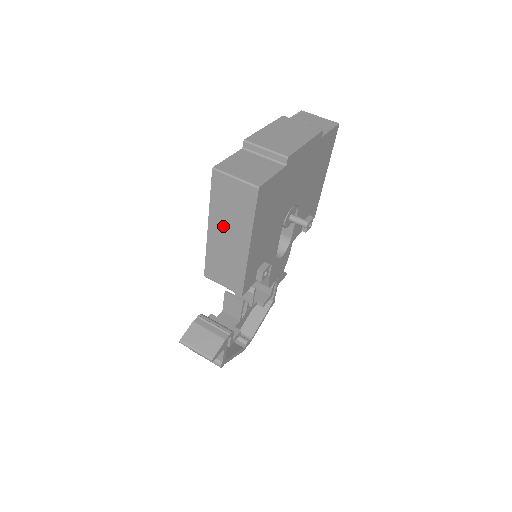
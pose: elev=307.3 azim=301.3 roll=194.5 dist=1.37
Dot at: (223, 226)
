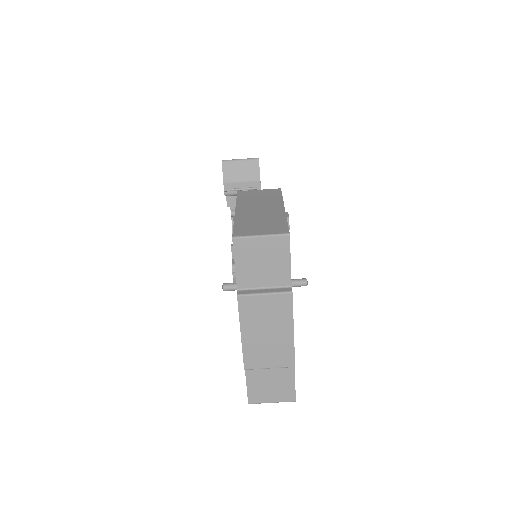
Dot at: occluded
